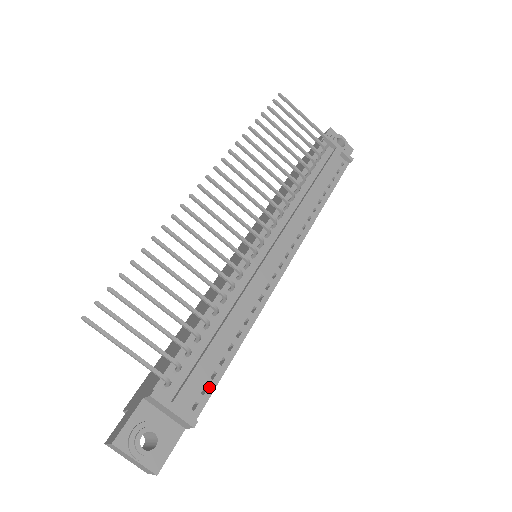
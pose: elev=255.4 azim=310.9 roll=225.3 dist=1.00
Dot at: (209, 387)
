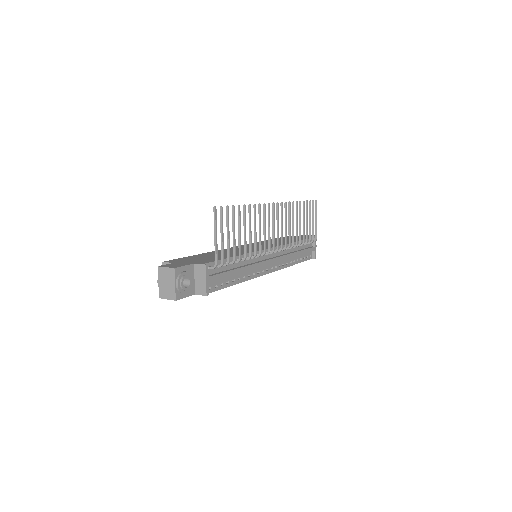
Dot at: (218, 287)
